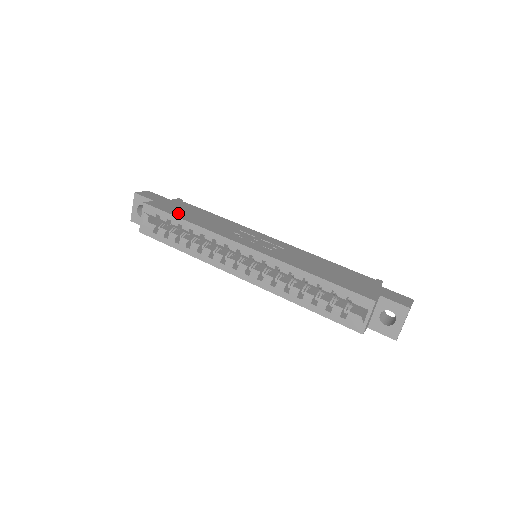
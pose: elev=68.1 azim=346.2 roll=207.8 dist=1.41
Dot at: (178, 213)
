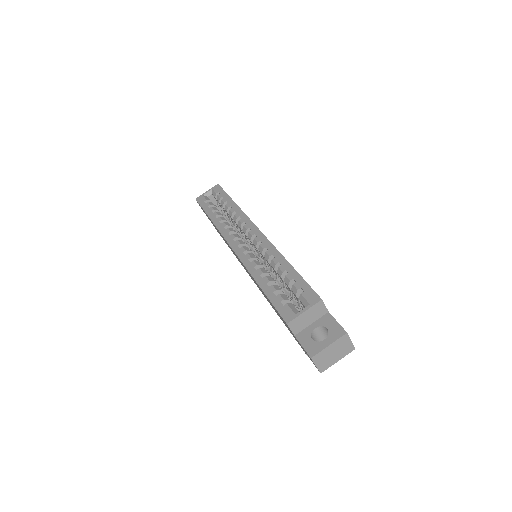
Dot at: occluded
